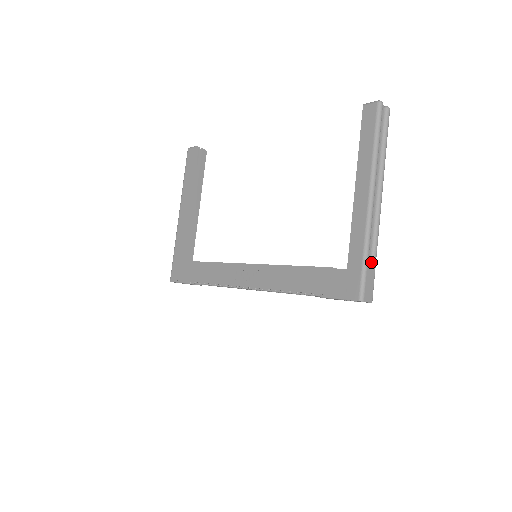
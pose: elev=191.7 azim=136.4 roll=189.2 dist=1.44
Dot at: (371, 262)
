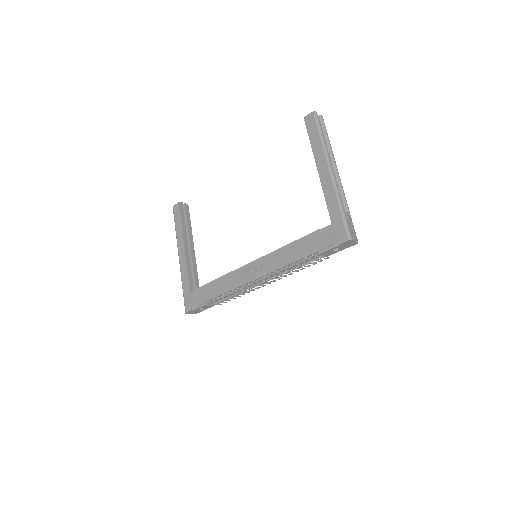
Dot at: (347, 213)
